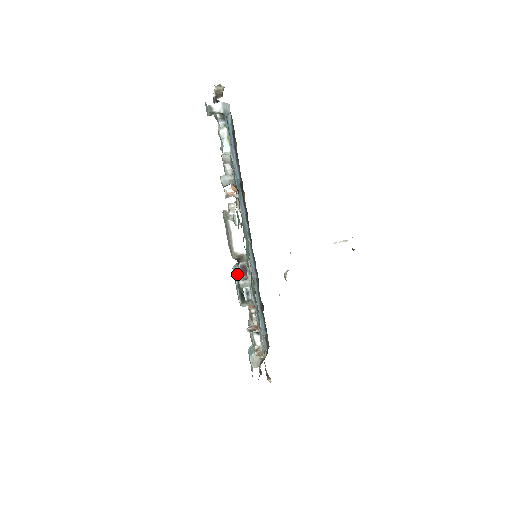
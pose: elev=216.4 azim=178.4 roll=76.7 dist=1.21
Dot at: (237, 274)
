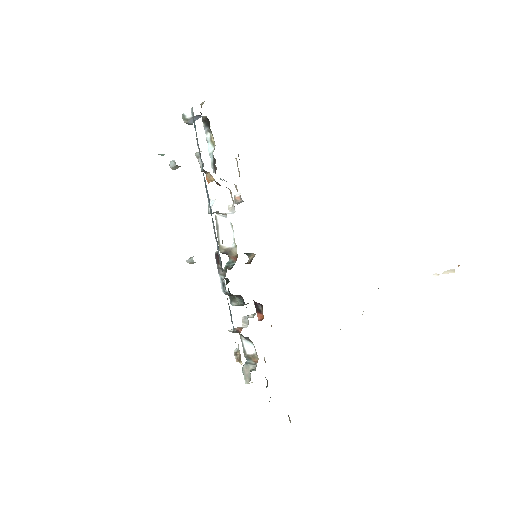
Dot at: (225, 269)
